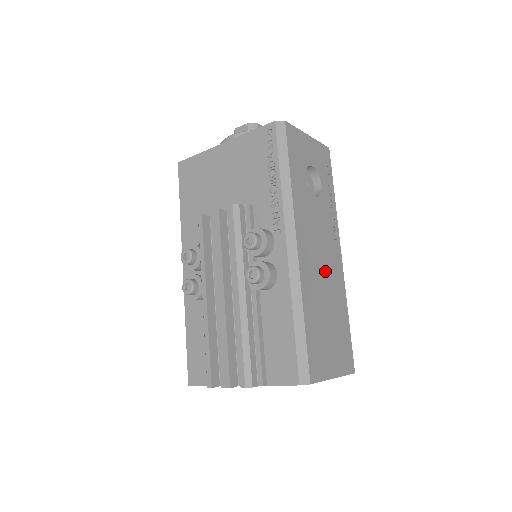
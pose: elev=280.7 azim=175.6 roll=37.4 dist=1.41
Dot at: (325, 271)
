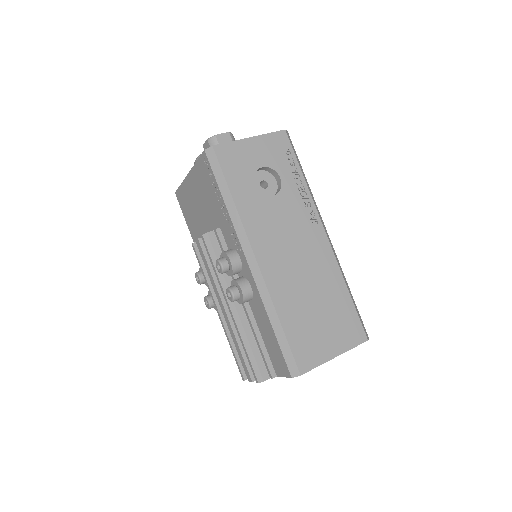
Dot at: (303, 263)
